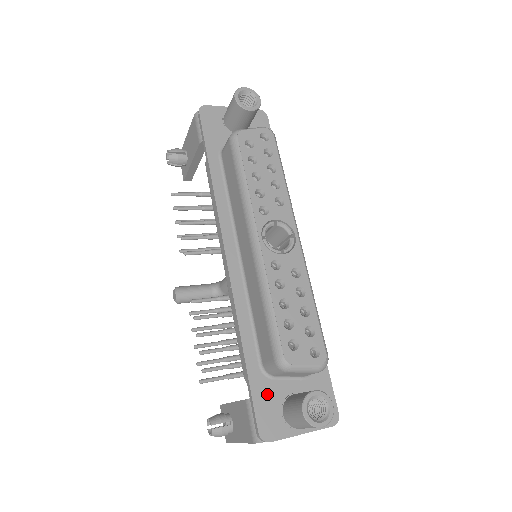
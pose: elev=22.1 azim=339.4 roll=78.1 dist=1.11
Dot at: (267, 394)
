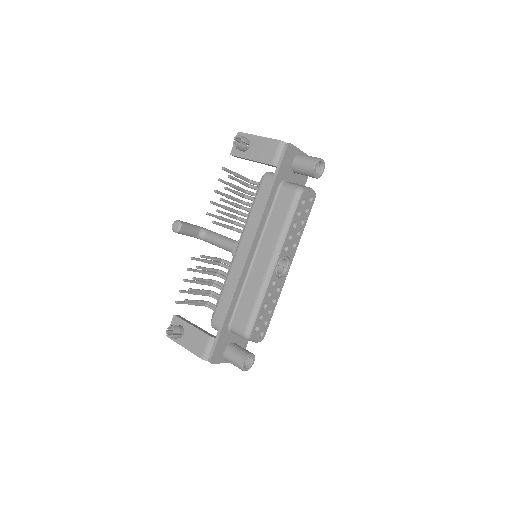
Dot at: (224, 340)
